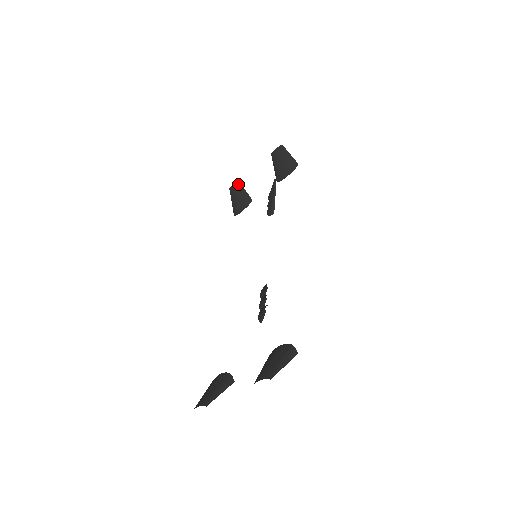
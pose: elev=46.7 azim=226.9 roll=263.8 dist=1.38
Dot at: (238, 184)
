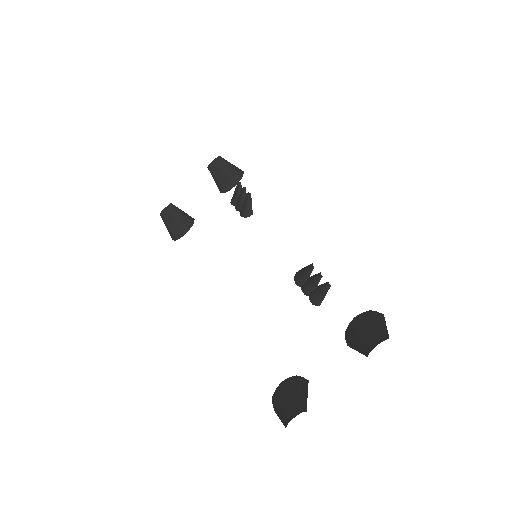
Dot at: (172, 206)
